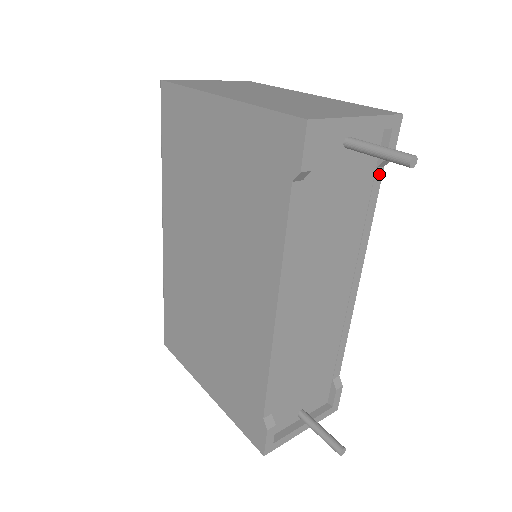
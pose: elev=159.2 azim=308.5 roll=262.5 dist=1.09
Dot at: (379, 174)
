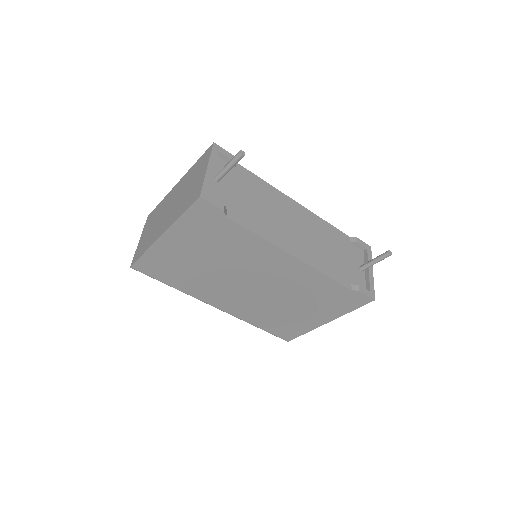
Dot at: (240, 167)
